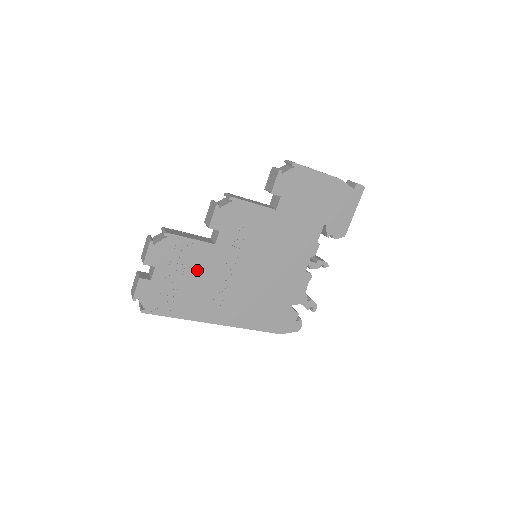
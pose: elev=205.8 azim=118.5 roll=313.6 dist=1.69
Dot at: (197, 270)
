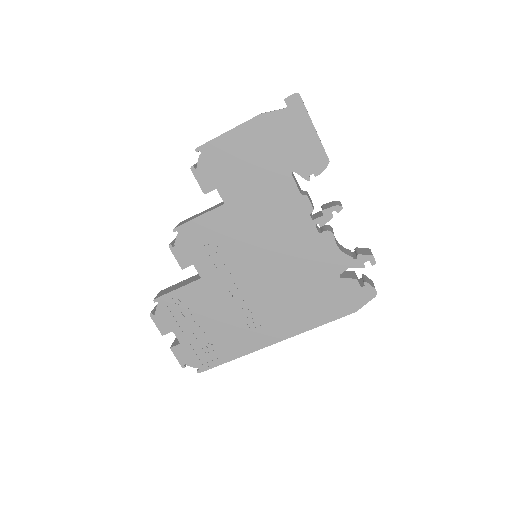
Dot at: (208, 310)
